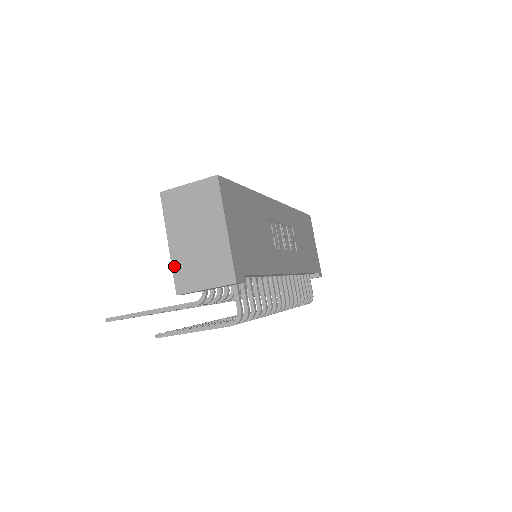
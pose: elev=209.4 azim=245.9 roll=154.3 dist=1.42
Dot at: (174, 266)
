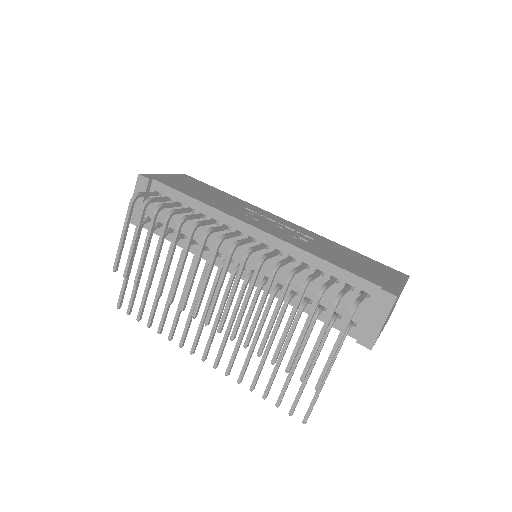
Dot at: occluded
